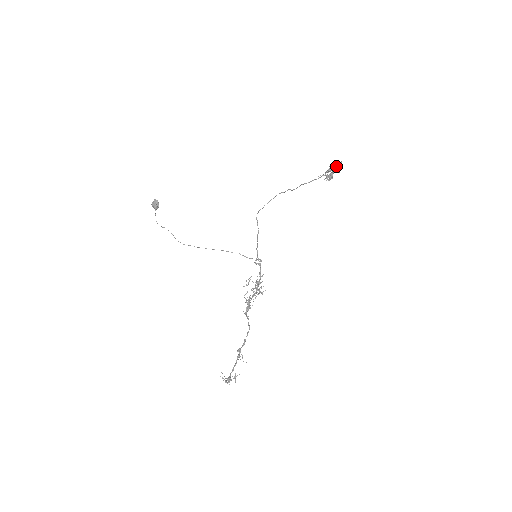
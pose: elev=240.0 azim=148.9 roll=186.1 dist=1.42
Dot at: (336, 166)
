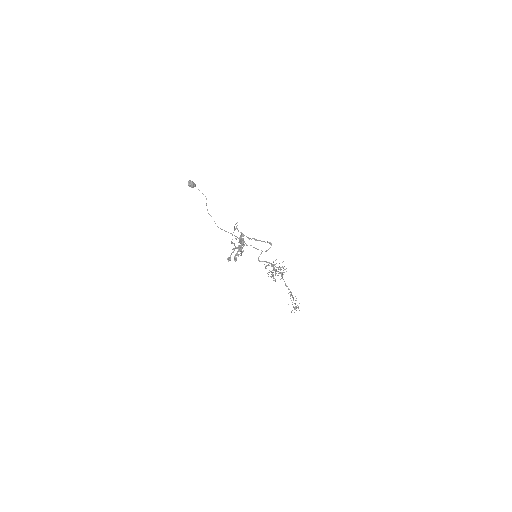
Dot at: occluded
